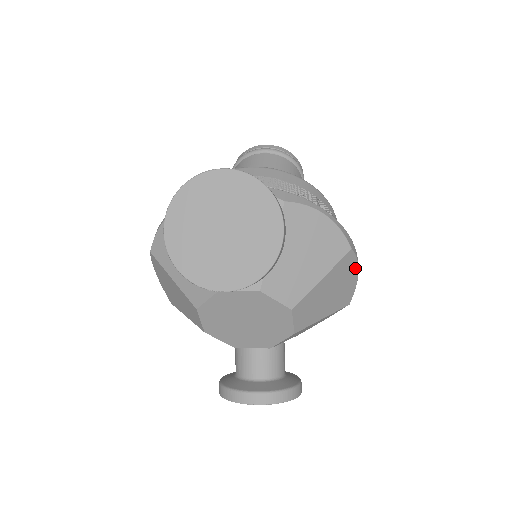
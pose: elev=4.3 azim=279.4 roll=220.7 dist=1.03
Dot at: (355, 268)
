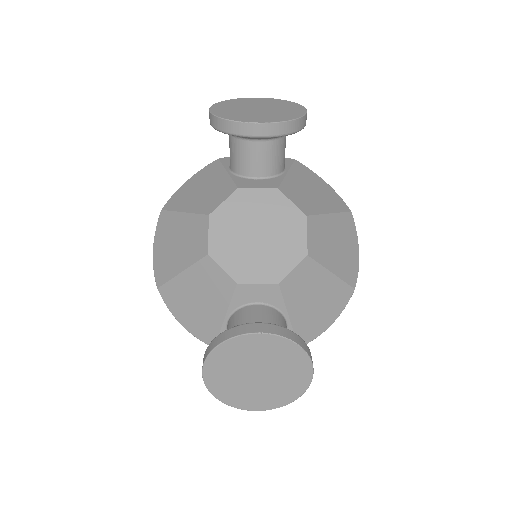
Dot at: (356, 241)
